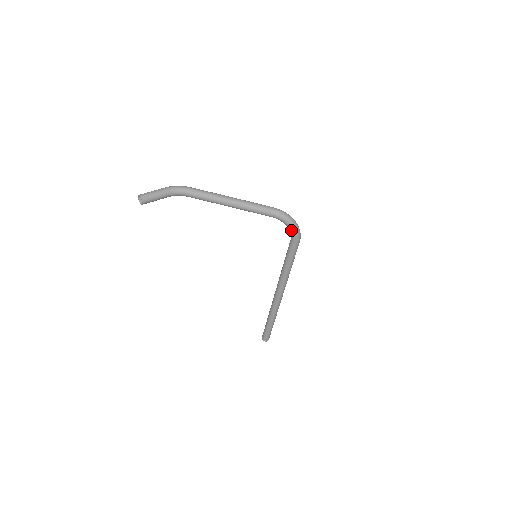
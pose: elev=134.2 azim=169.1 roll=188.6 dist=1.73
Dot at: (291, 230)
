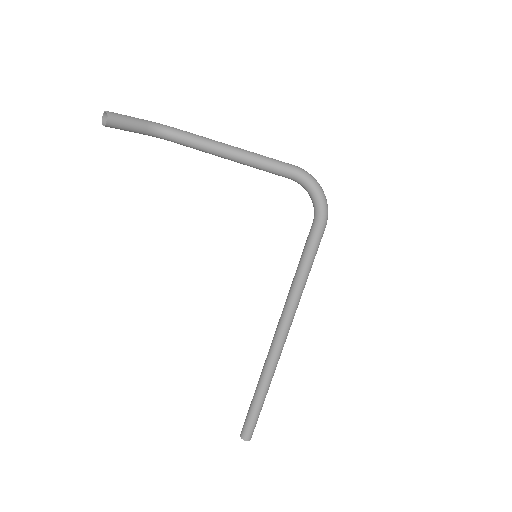
Dot at: (316, 201)
